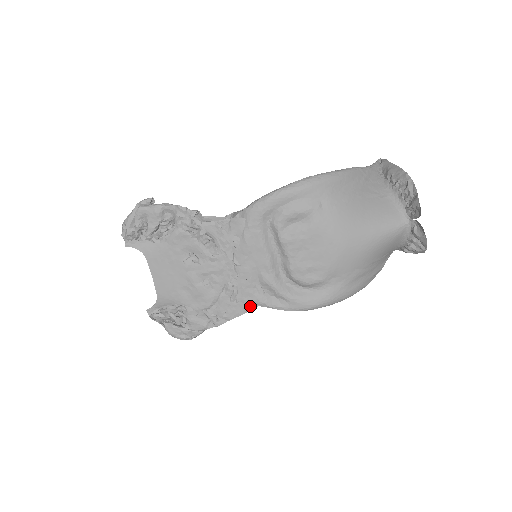
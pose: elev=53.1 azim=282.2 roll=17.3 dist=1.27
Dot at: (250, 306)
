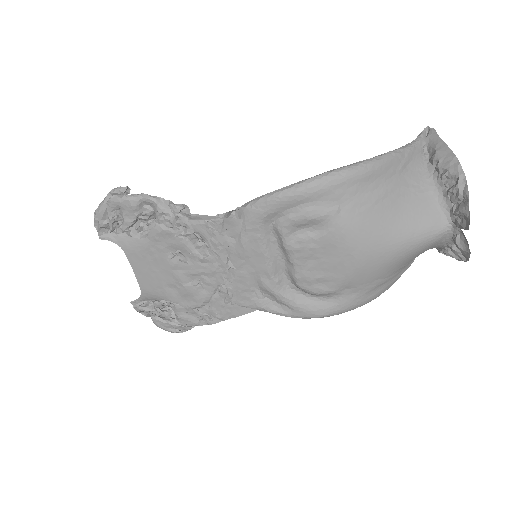
Dot at: (247, 309)
